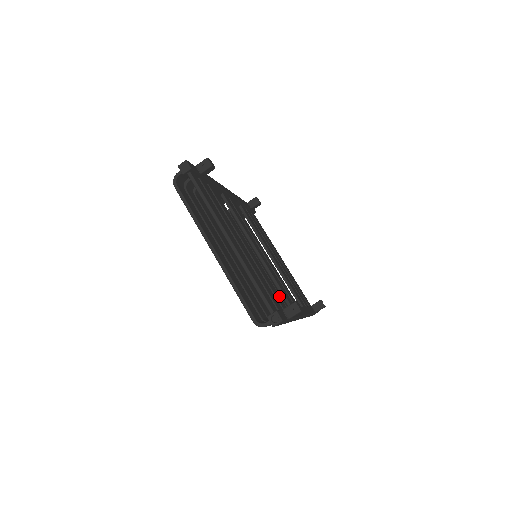
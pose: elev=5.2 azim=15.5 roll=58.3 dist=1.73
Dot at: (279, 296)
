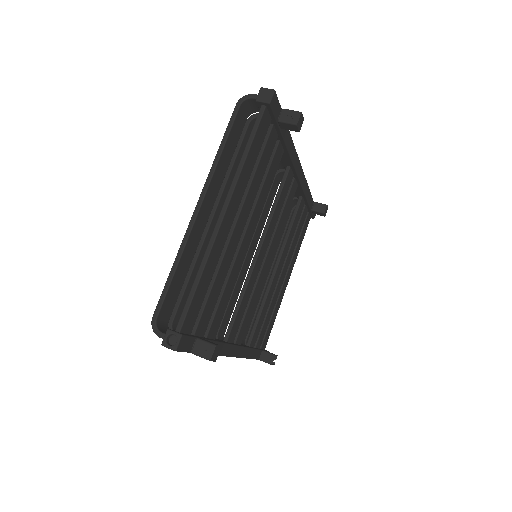
Dot at: (221, 317)
